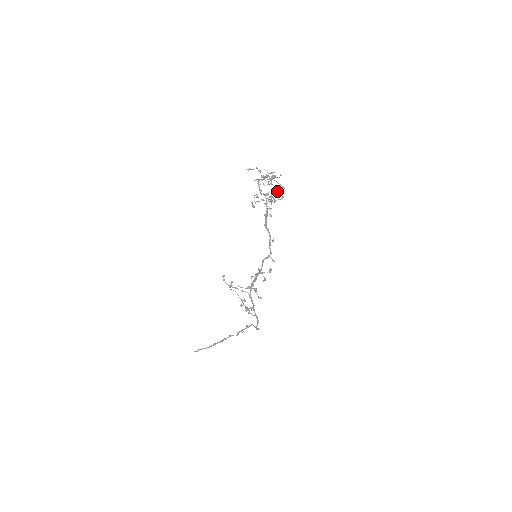
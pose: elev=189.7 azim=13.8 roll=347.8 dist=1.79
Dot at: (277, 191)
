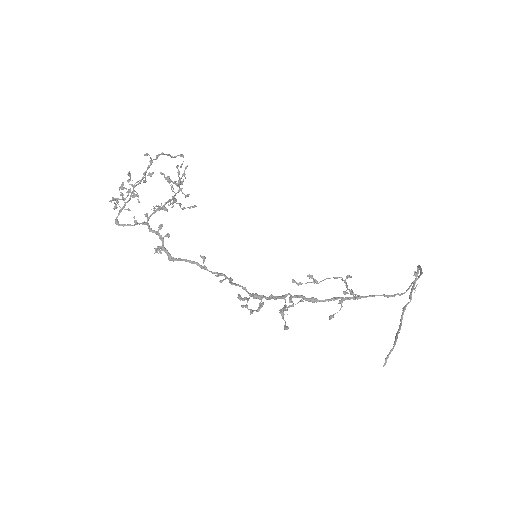
Dot at: (176, 167)
